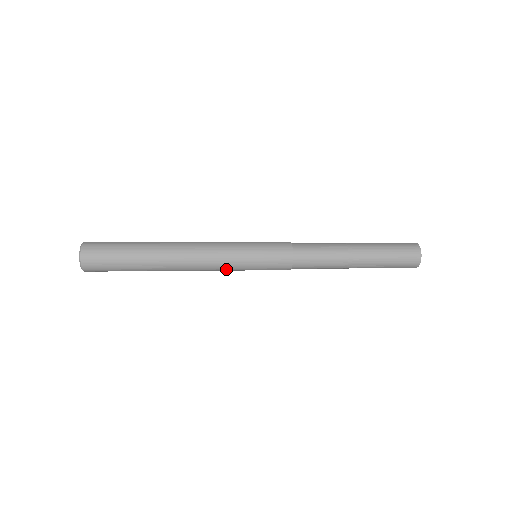
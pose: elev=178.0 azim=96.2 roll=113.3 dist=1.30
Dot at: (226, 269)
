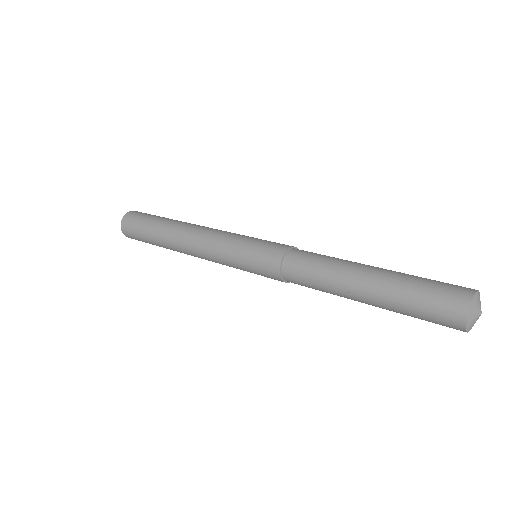
Dot at: (219, 258)
